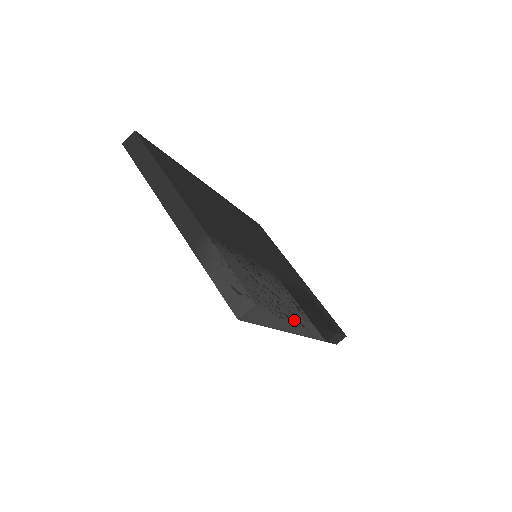
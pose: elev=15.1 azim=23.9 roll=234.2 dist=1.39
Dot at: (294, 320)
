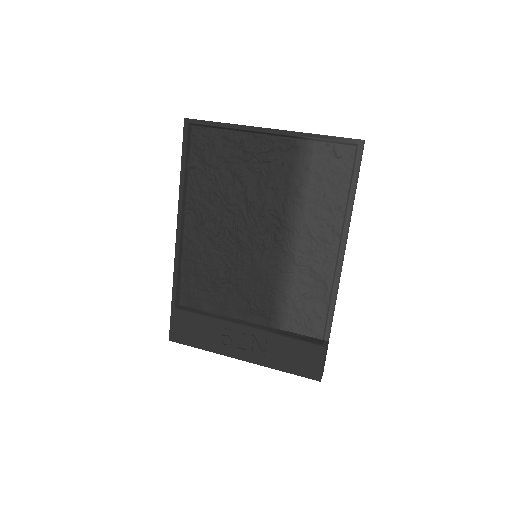
Dot at: (350, 221)
